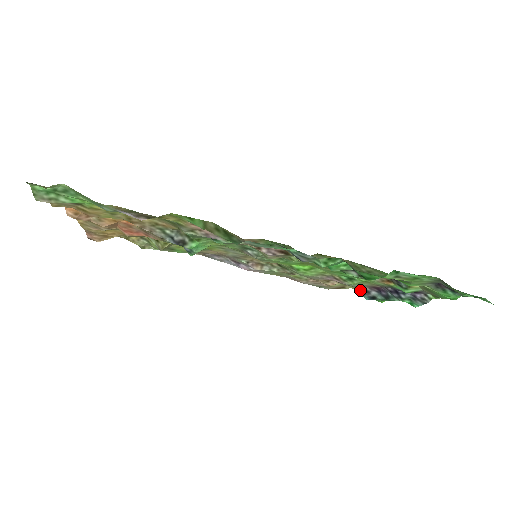
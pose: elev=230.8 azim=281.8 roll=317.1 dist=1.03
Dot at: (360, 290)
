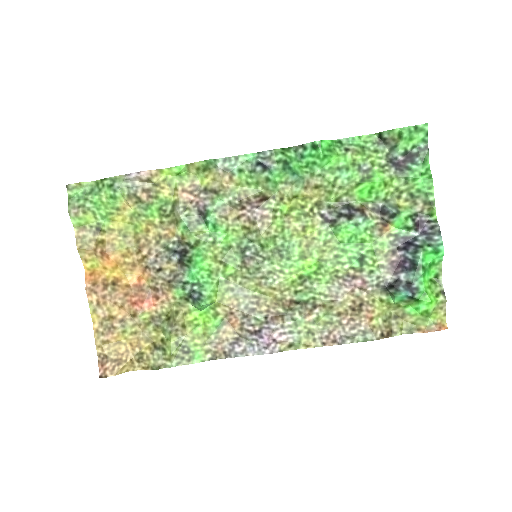
Dot at: (390, 286)
